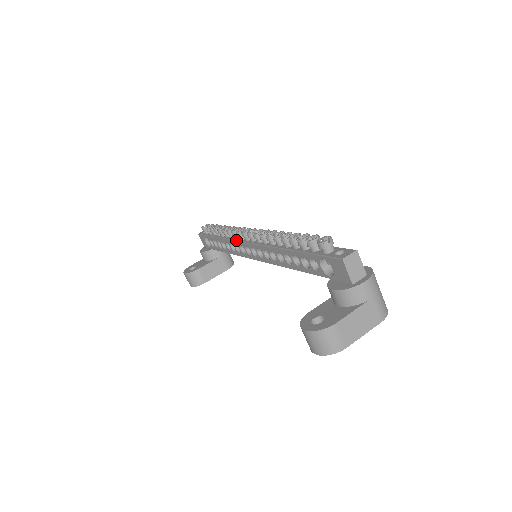
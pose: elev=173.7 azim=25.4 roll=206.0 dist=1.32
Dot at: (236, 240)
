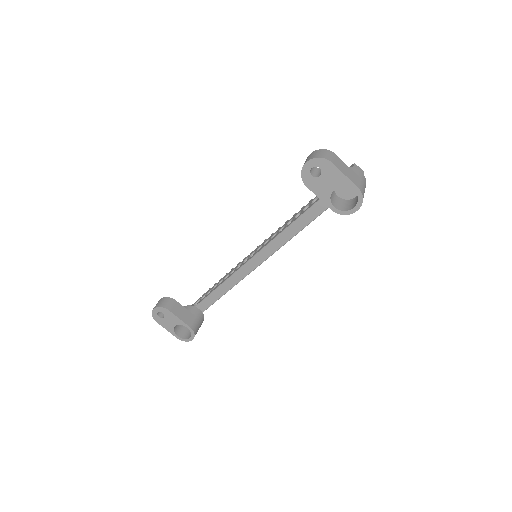
Dot at: occluded
